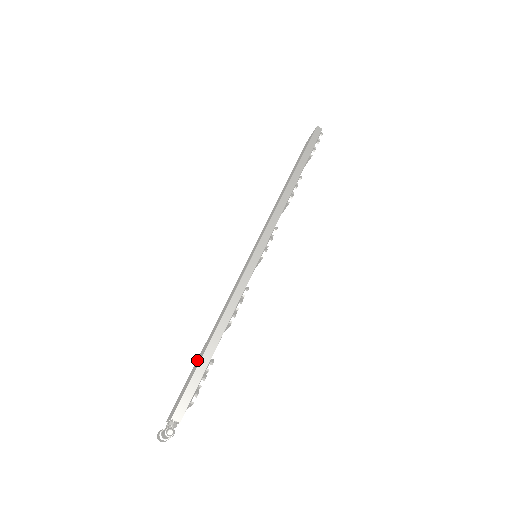
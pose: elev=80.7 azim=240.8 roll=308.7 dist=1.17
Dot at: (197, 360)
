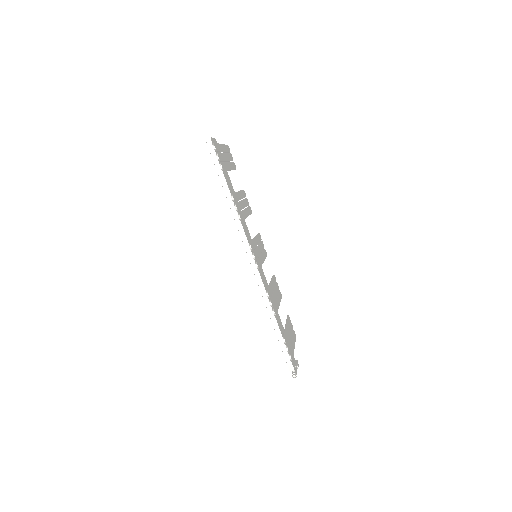
Dot at: occluded
